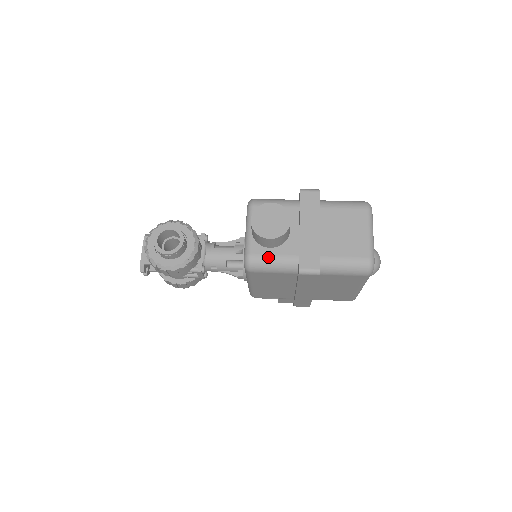
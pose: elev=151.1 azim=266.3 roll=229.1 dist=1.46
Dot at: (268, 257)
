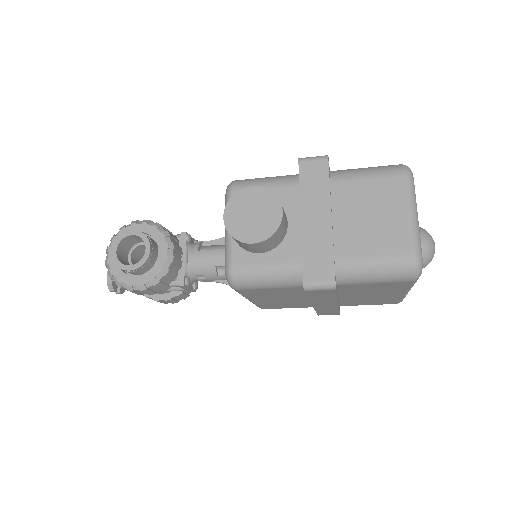
Dot at: (258, 267)
